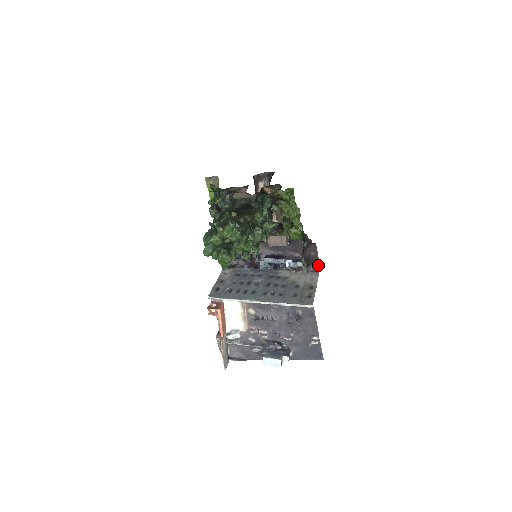
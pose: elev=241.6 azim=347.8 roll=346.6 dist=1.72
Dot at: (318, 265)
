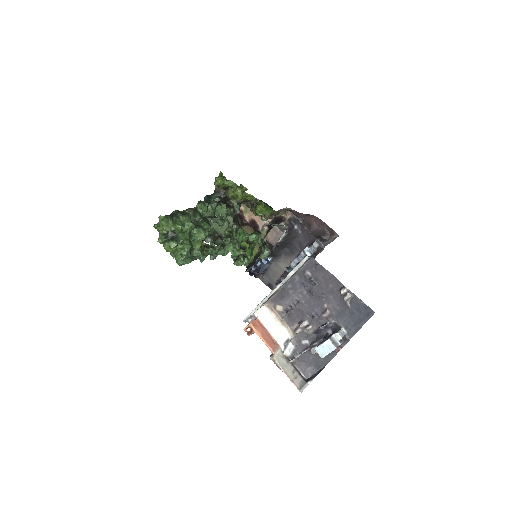
Dot at: (336, 234)
